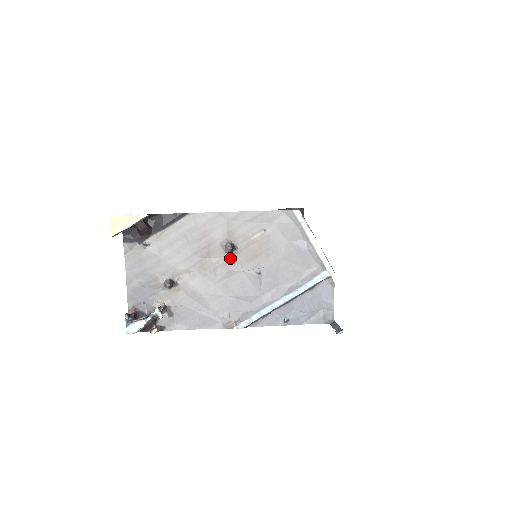
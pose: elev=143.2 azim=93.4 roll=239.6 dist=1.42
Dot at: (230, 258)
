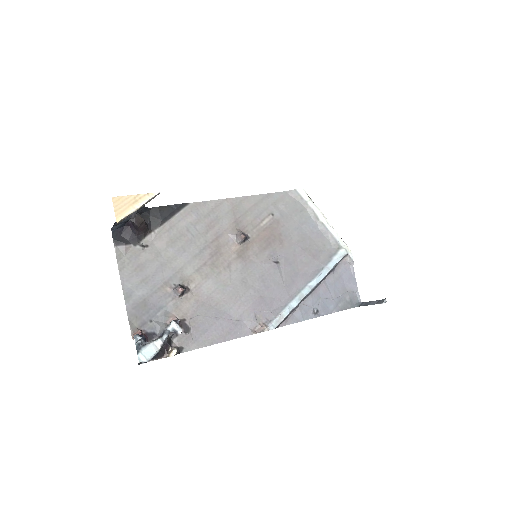
Dot at: (243, 250)
